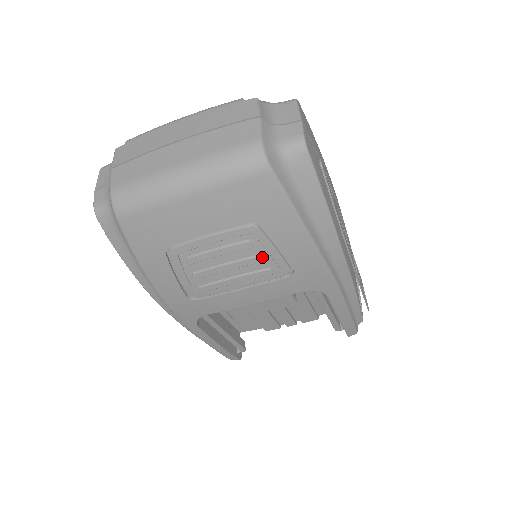
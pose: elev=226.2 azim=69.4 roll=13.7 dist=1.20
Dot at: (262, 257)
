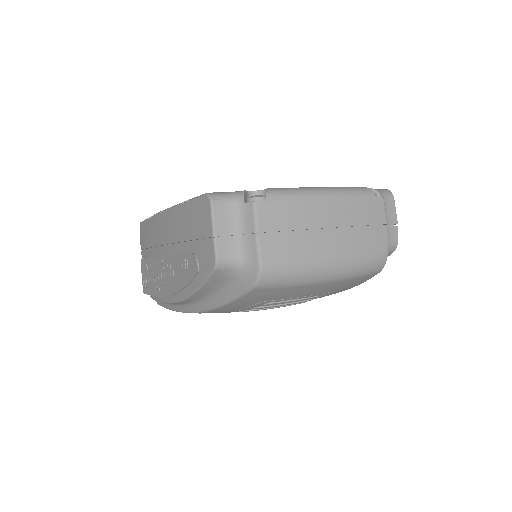
Dot at: occluded
